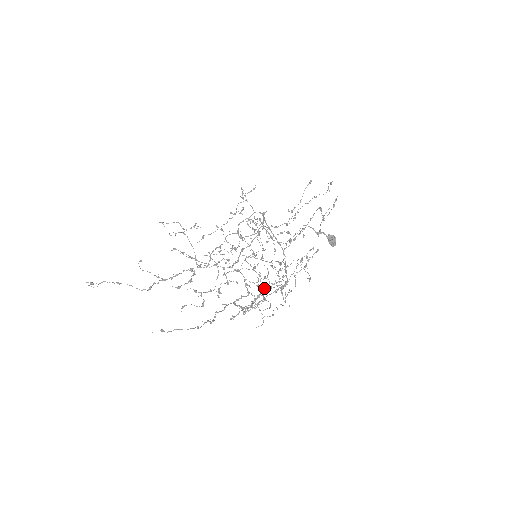
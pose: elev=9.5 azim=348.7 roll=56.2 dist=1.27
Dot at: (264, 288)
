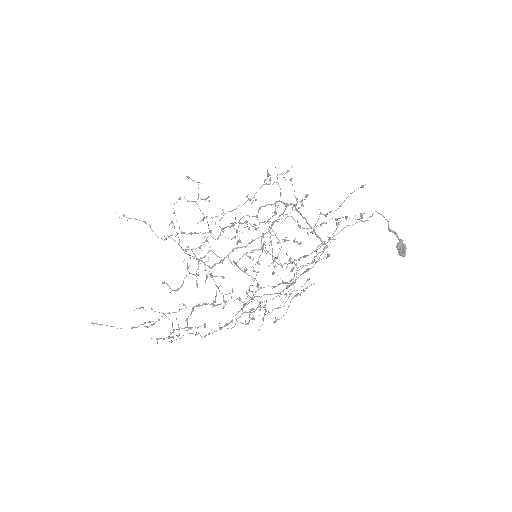
Dot at: occluded
